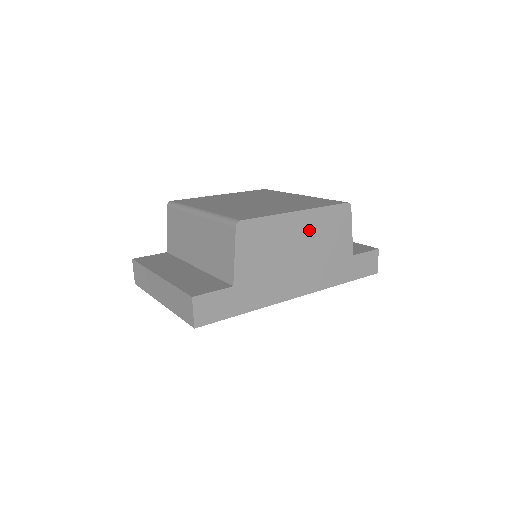
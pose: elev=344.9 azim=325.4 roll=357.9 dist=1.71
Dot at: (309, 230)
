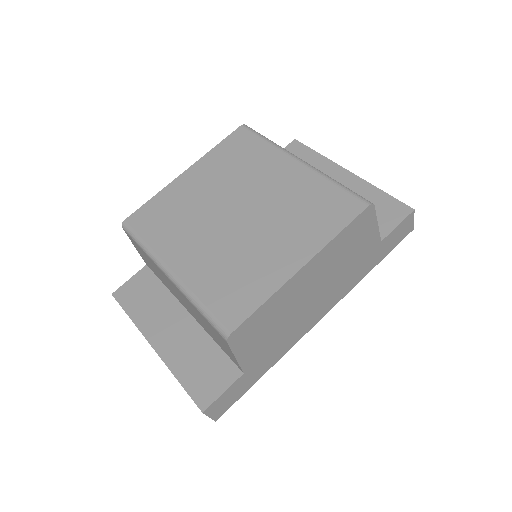
Dot at: (321, 269)
